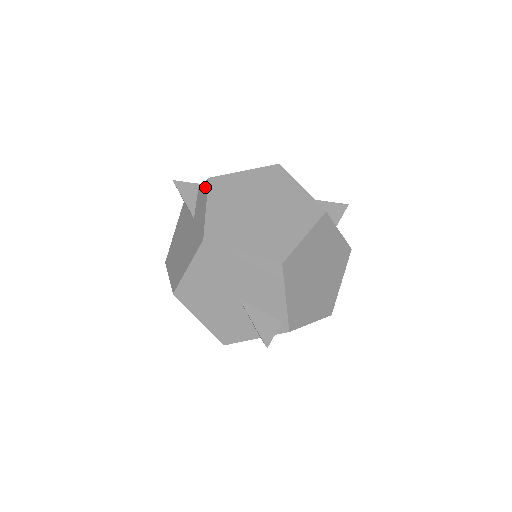
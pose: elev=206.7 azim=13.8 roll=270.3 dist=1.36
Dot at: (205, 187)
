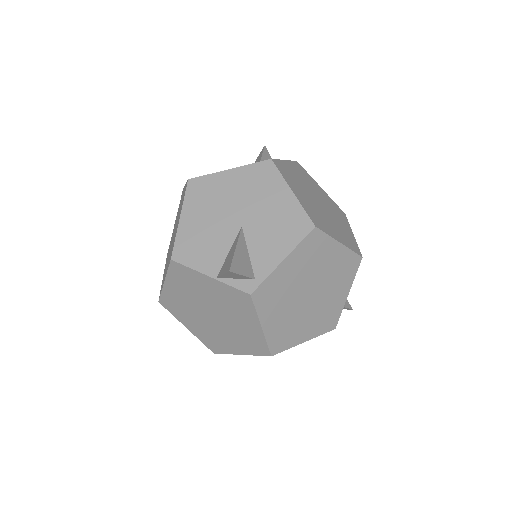
Dot at: occluded
